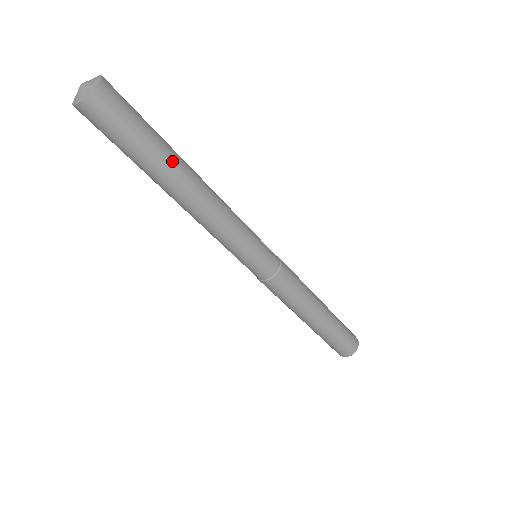
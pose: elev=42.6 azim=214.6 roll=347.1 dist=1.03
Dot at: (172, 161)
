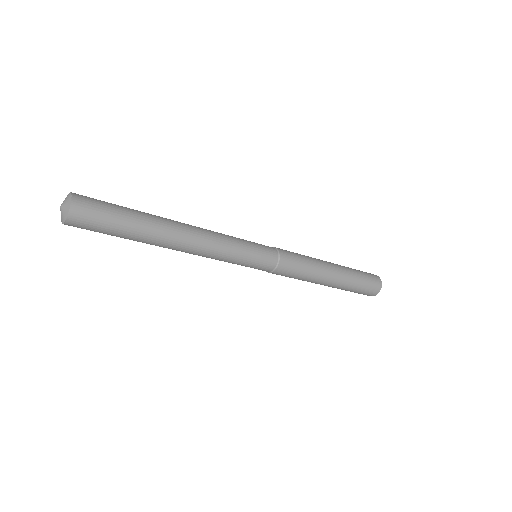
Dot at: (152, 220)
